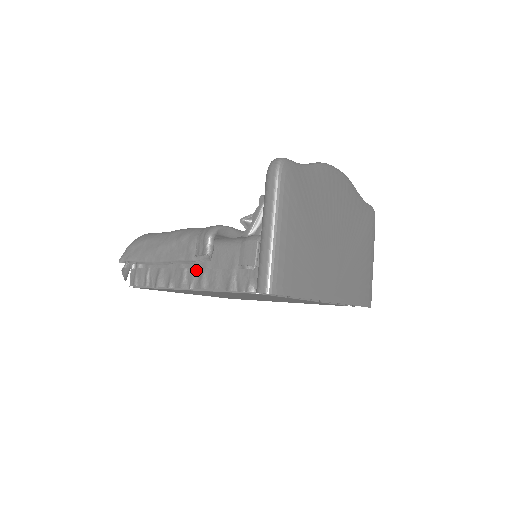
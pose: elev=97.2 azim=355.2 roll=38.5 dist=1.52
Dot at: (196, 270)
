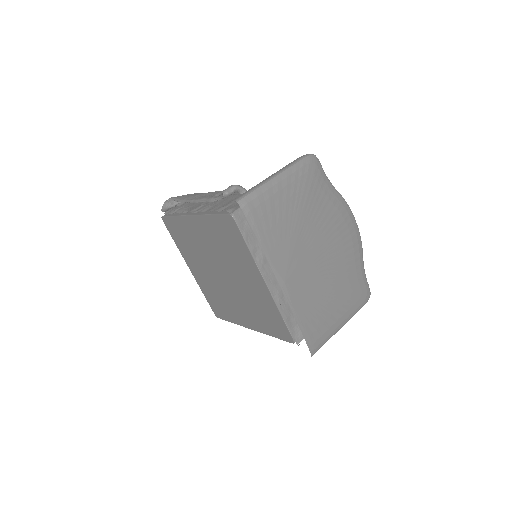
Dot at: (208, 205)
